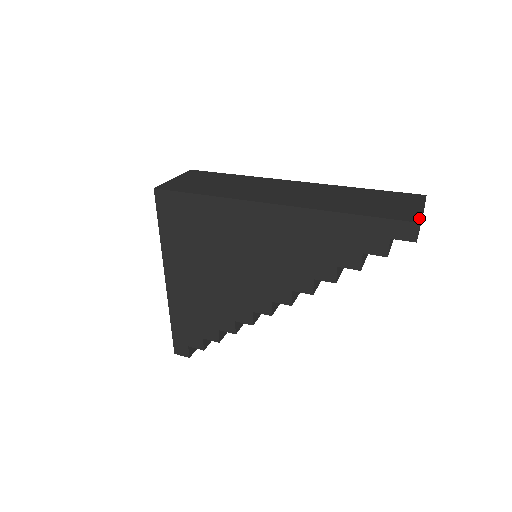
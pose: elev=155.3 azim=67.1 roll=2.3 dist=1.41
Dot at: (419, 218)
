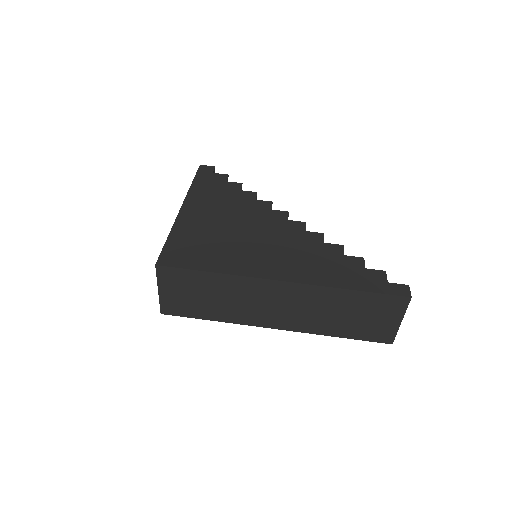
Dot at: (393, 339)
